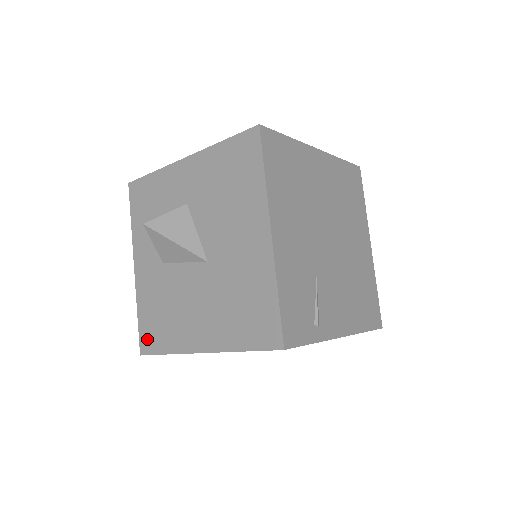
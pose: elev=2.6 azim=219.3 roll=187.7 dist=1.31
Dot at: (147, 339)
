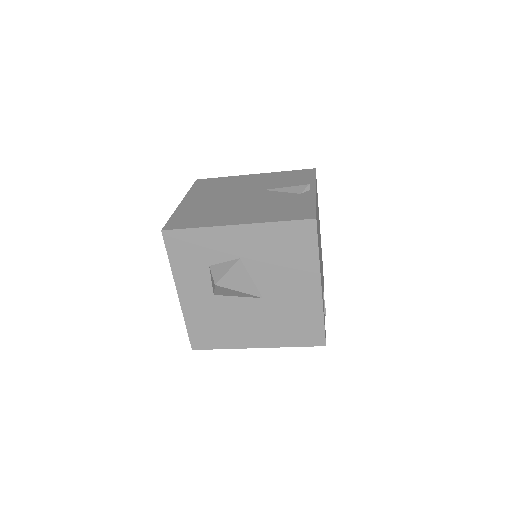
Dot at: (199, 341)
